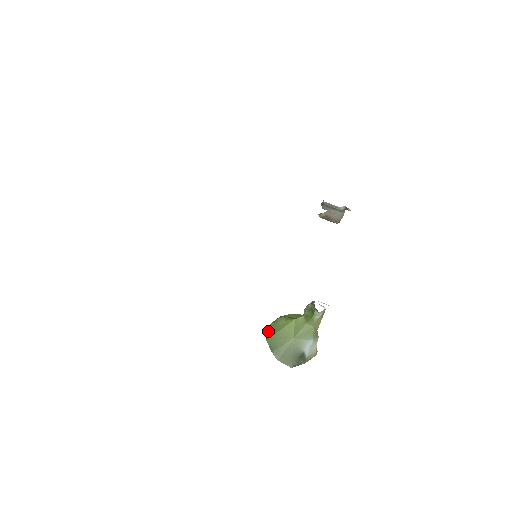
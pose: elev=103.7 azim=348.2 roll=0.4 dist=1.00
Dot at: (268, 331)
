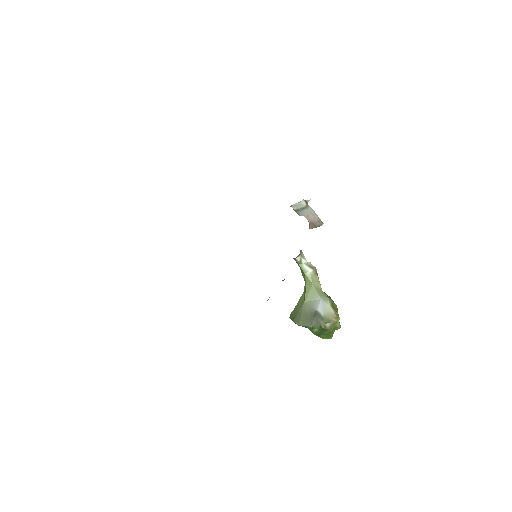
Dot at: occluded
